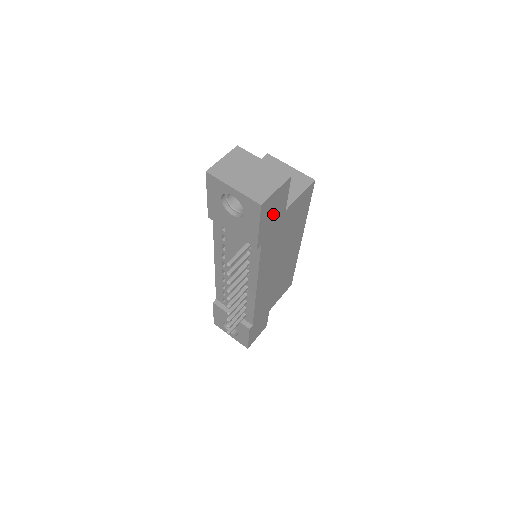
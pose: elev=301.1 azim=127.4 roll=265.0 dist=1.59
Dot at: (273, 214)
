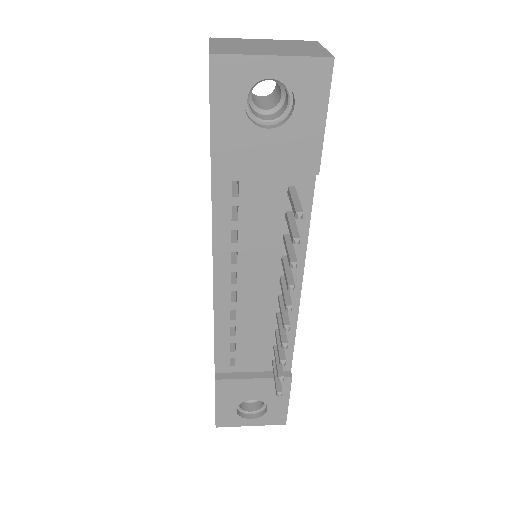
Dot at: occluded
